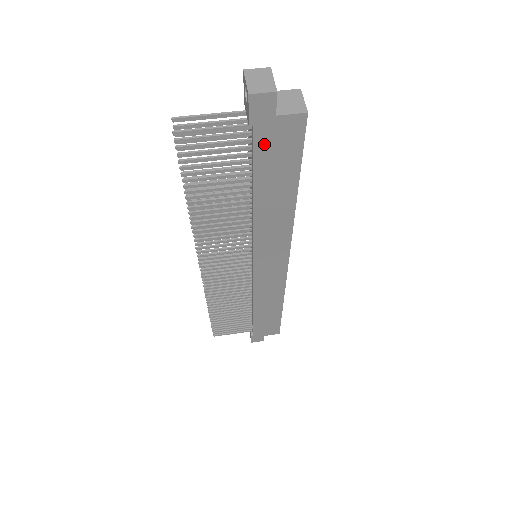
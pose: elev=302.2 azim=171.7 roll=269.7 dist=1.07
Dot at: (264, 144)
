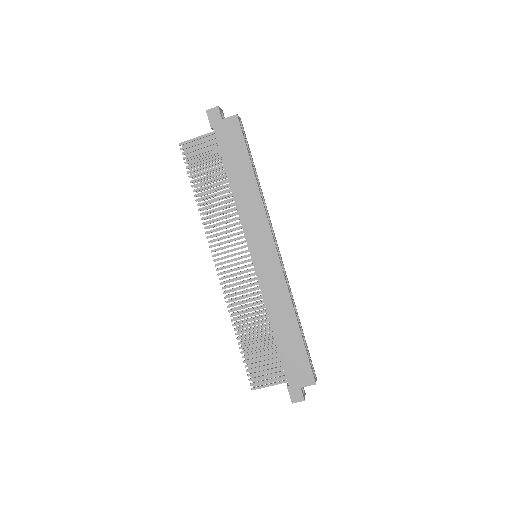
Dot at: (222, 138)
